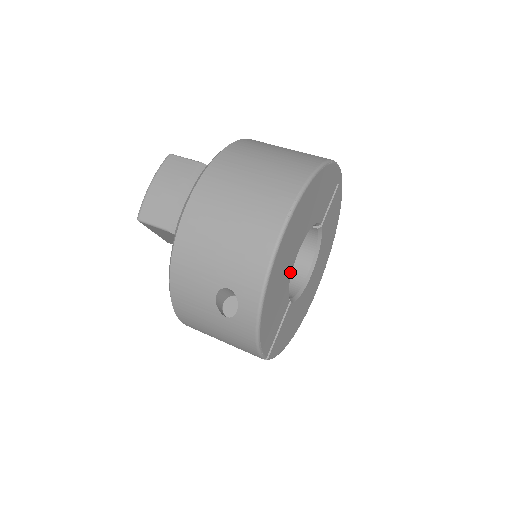
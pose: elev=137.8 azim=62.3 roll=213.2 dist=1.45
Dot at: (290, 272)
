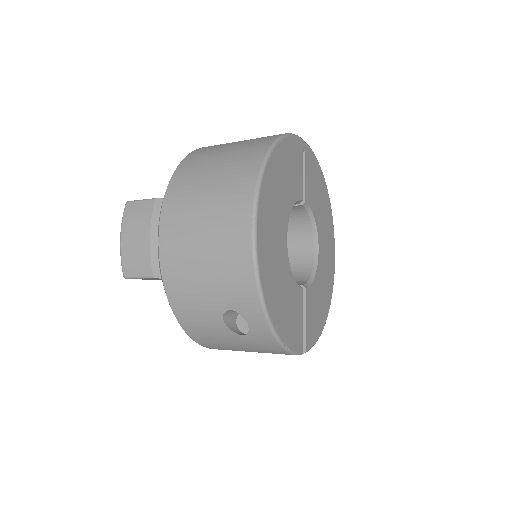
Dot at: (287, 265)
